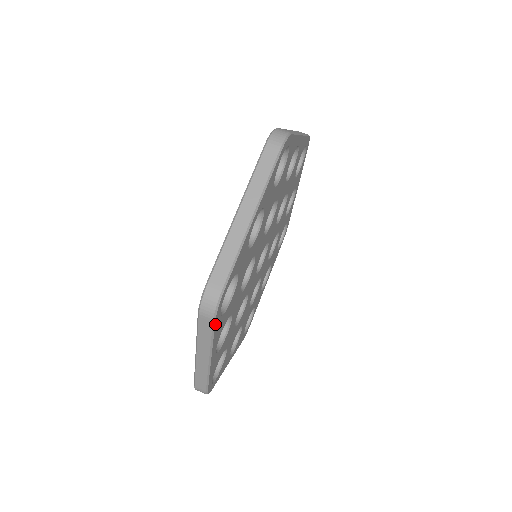
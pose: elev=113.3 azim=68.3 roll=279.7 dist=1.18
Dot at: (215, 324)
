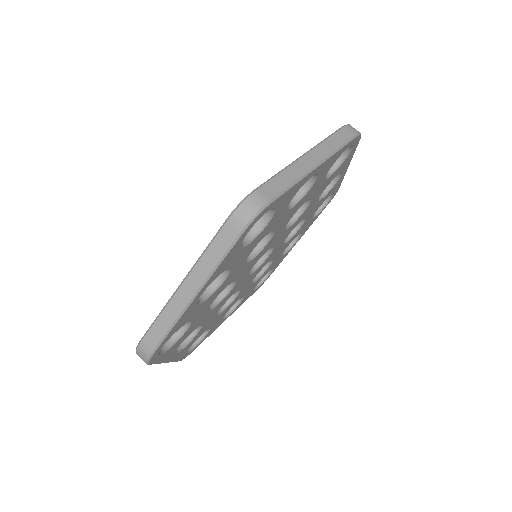
Dot at: (153, 363)
